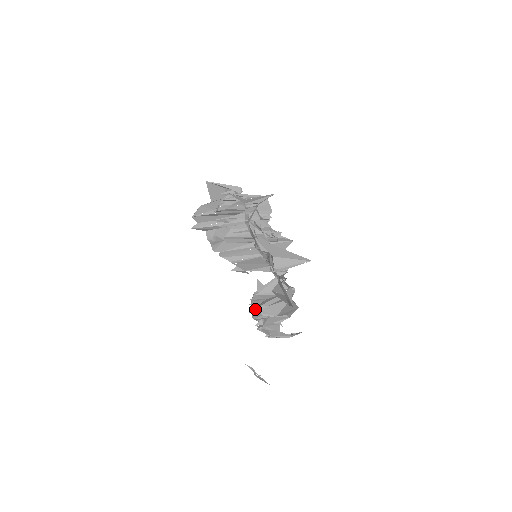
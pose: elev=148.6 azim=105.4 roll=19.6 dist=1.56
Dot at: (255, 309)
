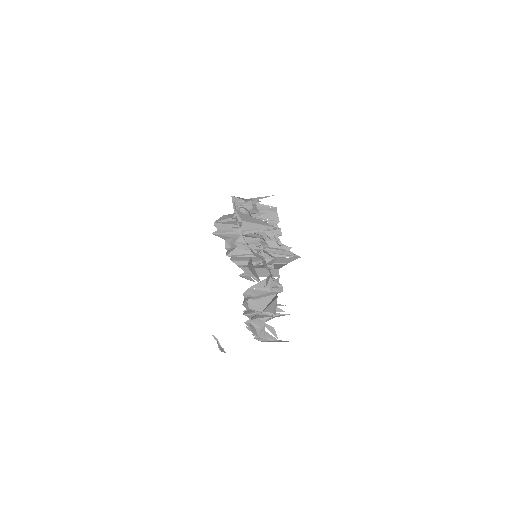
Dot at: (246, 304)
